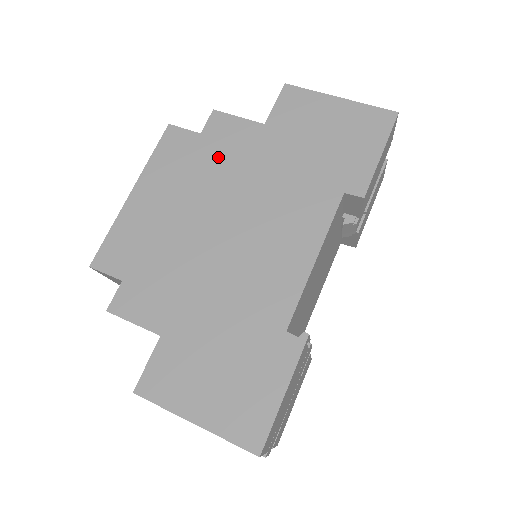
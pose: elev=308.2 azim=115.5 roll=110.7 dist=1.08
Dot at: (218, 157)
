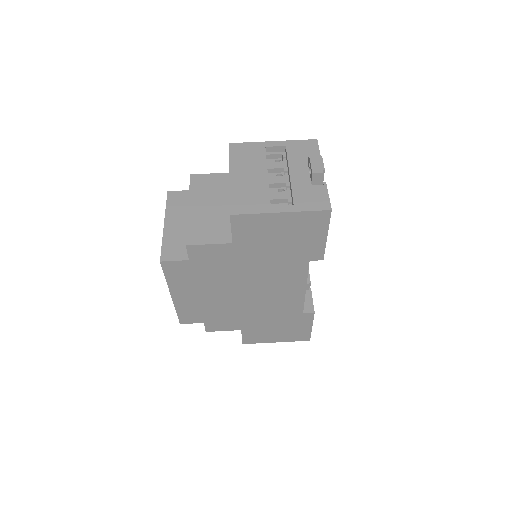
Dot at: (213, 268)
